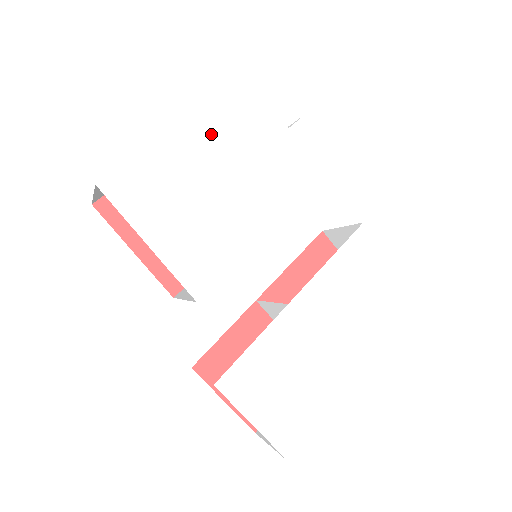
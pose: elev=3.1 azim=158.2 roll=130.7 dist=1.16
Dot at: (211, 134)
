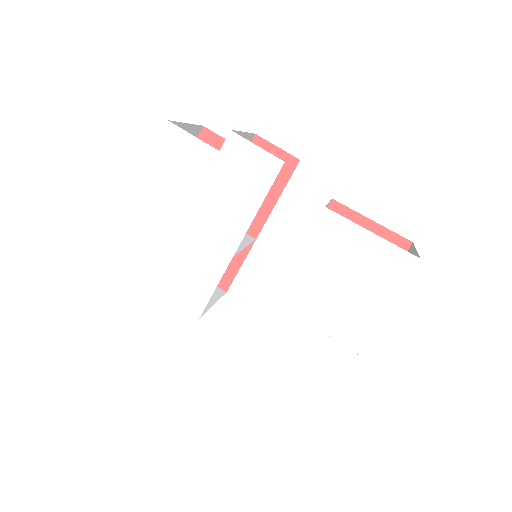
Dot at: (161, 189)
